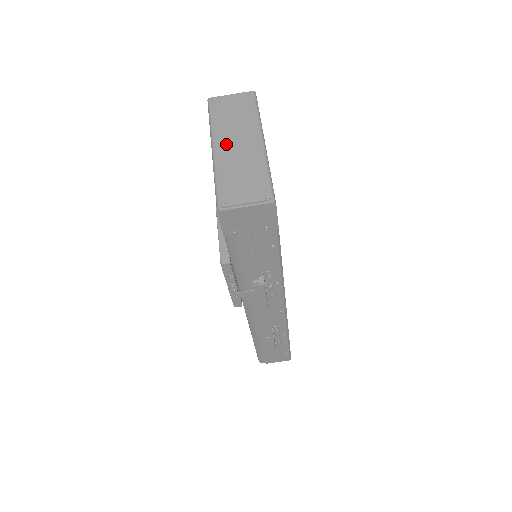
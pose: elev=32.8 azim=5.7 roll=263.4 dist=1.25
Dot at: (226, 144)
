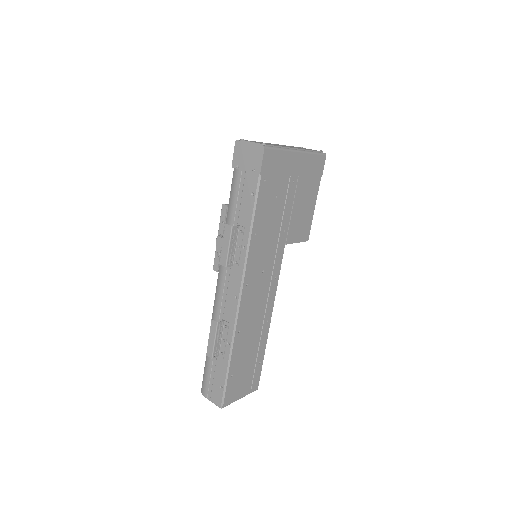
Dot at: occluded
